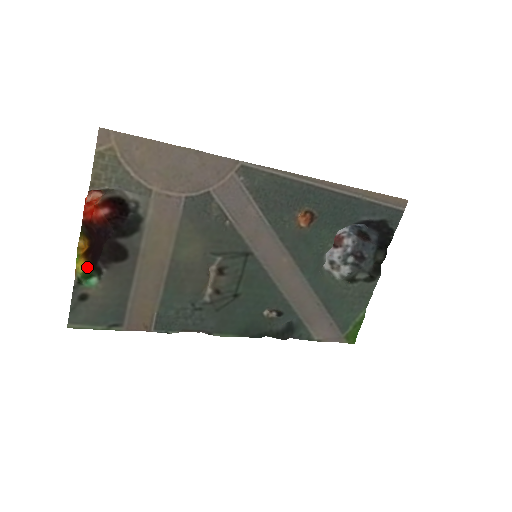
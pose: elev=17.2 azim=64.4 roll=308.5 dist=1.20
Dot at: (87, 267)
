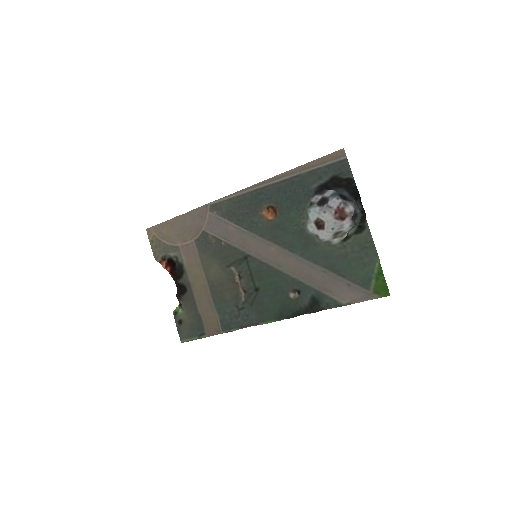
Dot at: occluded
